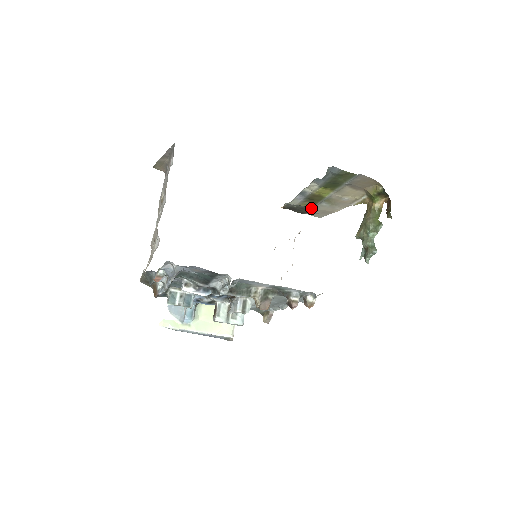
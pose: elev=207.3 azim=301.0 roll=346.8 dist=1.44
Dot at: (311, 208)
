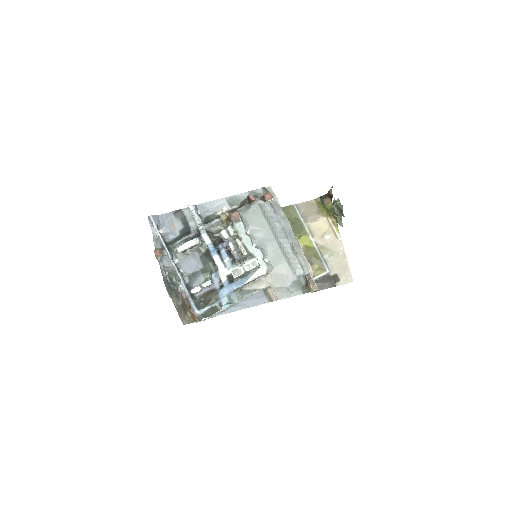
Dot at: (329, 273)
